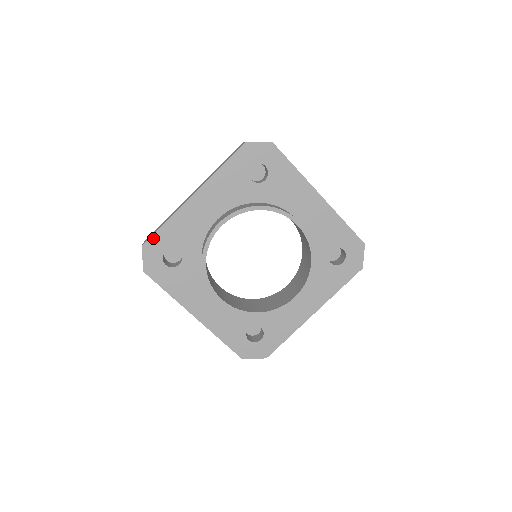
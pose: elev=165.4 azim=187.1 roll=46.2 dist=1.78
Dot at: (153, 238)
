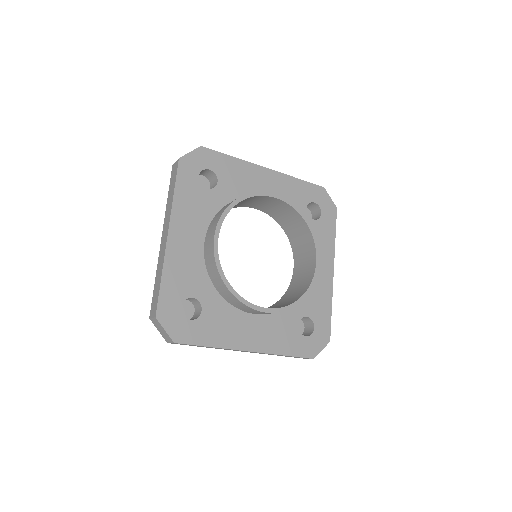
Dot at: (213, 153)
